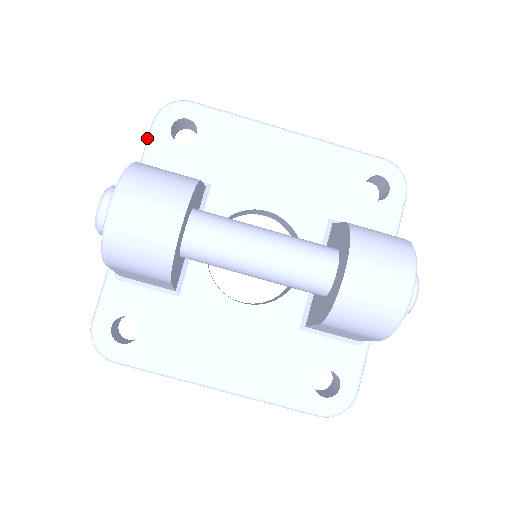
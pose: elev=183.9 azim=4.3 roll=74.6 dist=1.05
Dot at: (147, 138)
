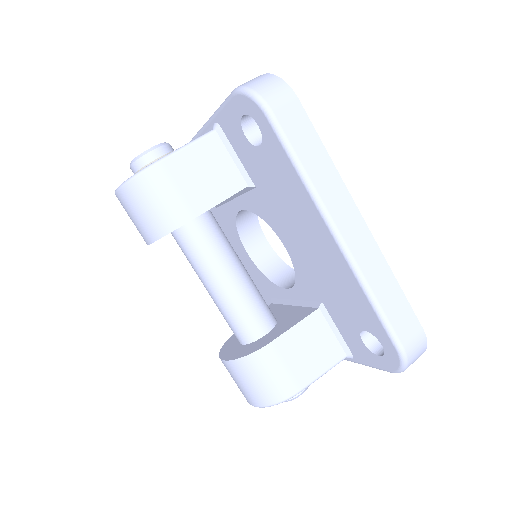
Dot at: (226, 98)
